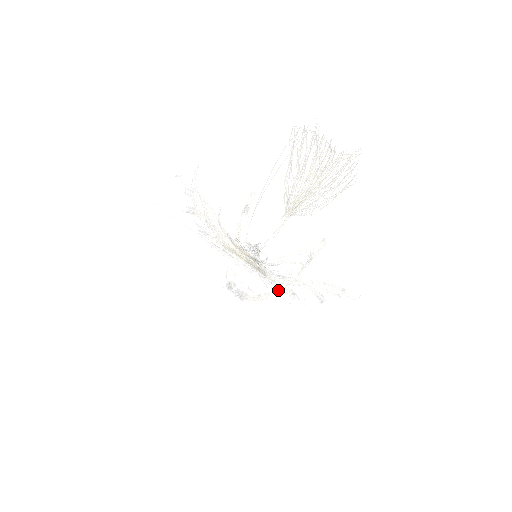
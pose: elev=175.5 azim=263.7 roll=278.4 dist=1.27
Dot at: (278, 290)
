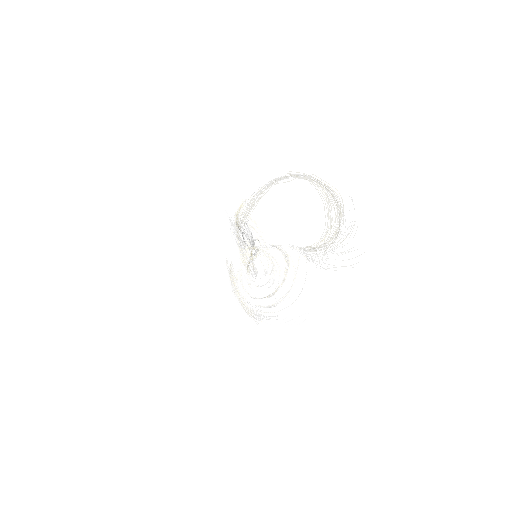
Dot at: occluded
